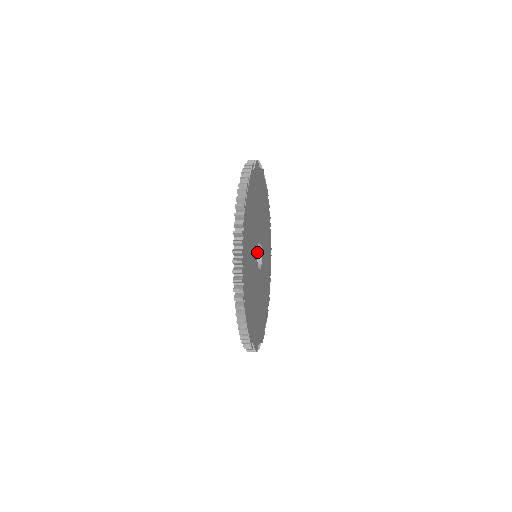
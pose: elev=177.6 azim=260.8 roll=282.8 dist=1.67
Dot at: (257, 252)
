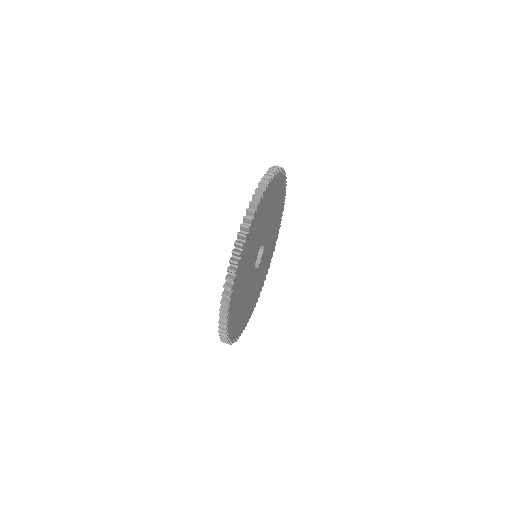
Dot at: (255, 271)
